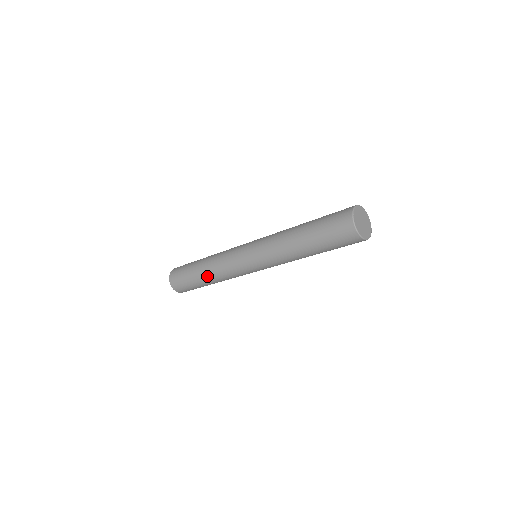
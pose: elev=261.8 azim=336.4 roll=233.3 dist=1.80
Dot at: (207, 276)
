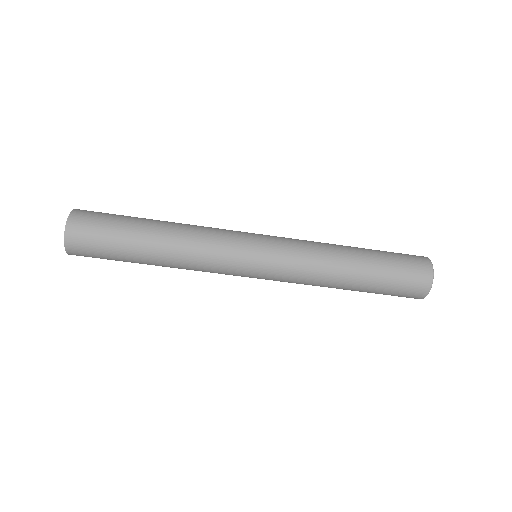
Dot at: (163, 263)
